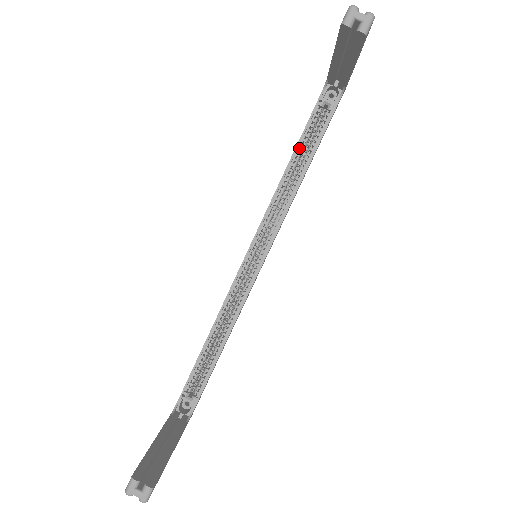
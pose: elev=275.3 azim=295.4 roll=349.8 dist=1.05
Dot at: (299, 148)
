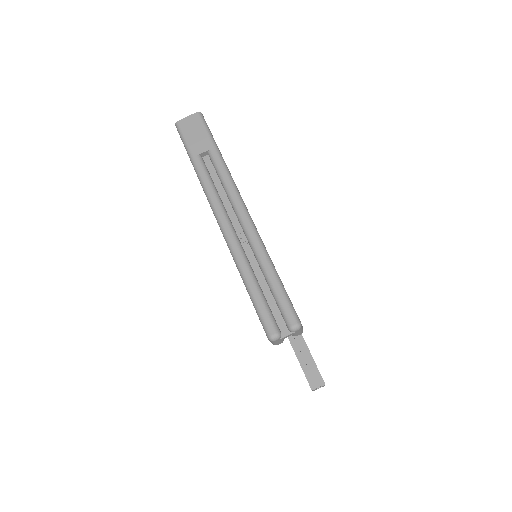
Dot at: occluded
